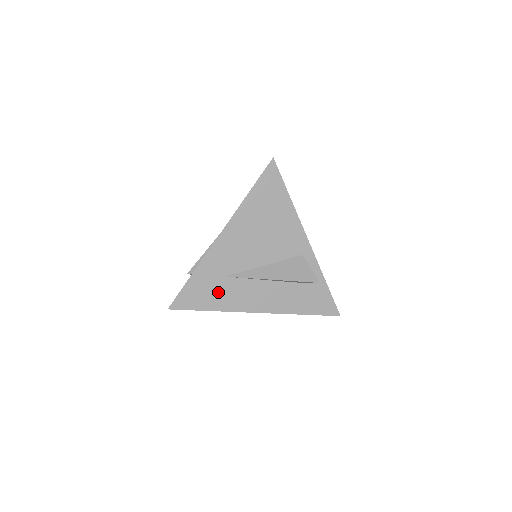
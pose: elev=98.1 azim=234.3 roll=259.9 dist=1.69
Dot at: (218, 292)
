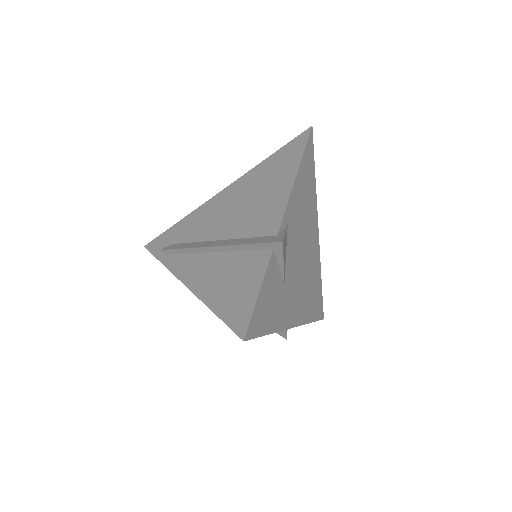
Dot at: occluded
